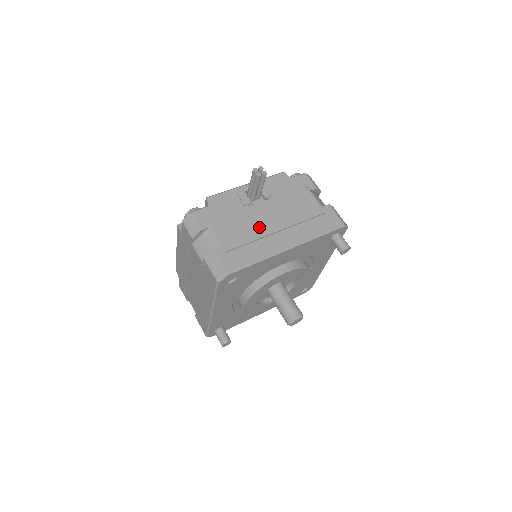
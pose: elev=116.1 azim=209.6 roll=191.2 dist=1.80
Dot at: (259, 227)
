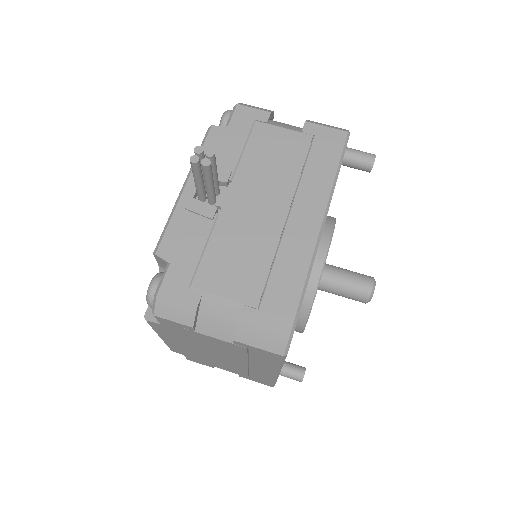
Dot at: (261, 231)
